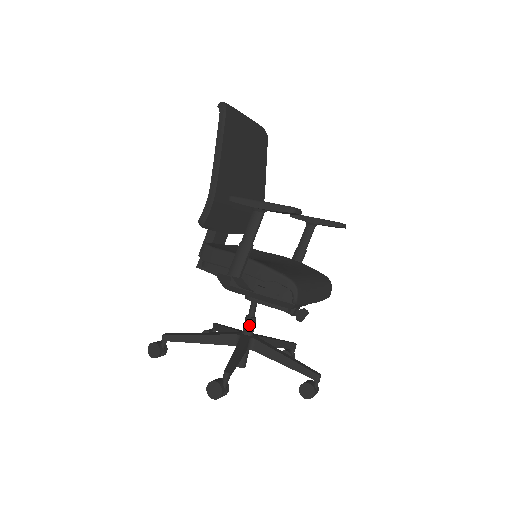
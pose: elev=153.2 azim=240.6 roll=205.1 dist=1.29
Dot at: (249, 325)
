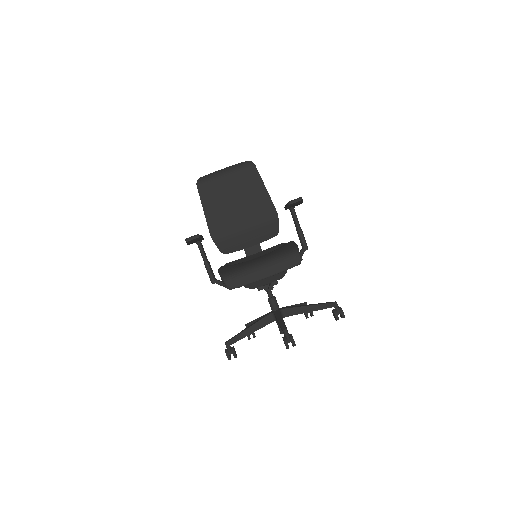
Dot at: (270, 304)
